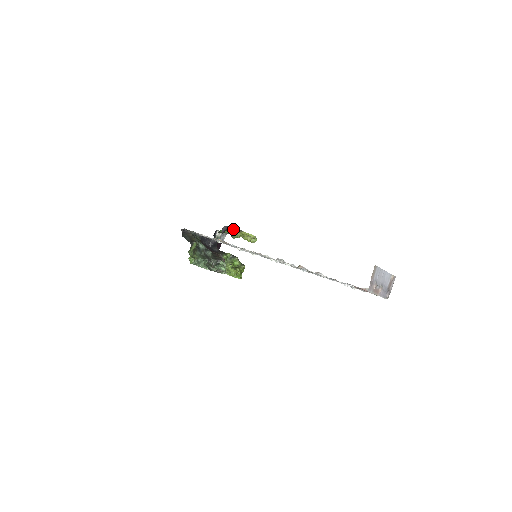
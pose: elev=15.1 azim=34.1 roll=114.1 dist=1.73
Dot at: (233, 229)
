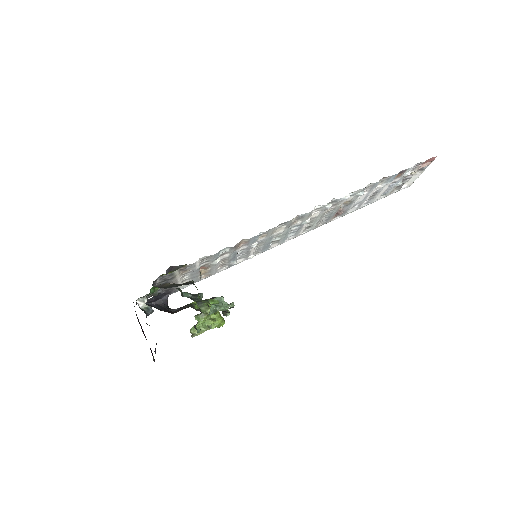
Dot at: (174, 270)
